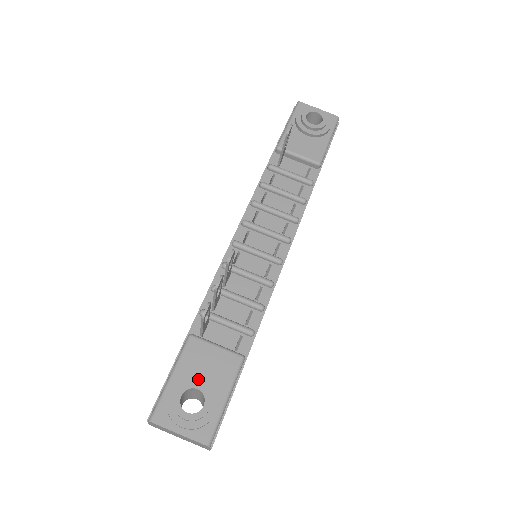
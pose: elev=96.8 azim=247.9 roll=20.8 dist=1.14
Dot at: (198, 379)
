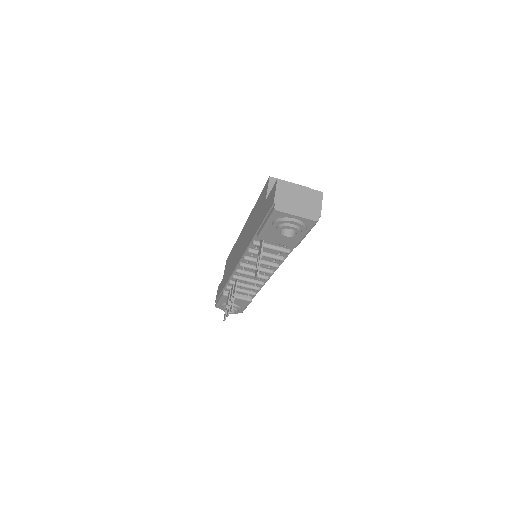
Dot at: occluded
